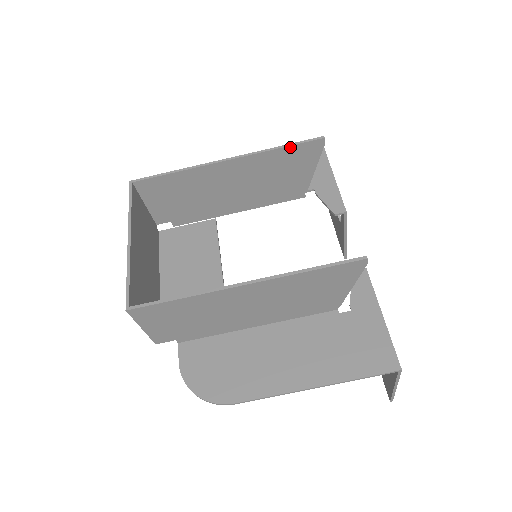
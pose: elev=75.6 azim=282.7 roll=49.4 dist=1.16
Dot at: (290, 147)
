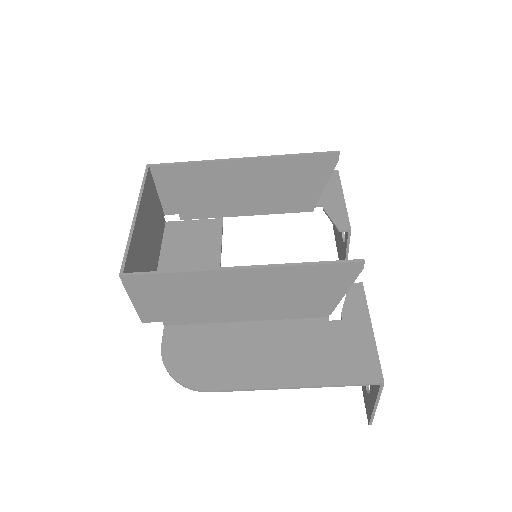
Dot at: (305, 156)
